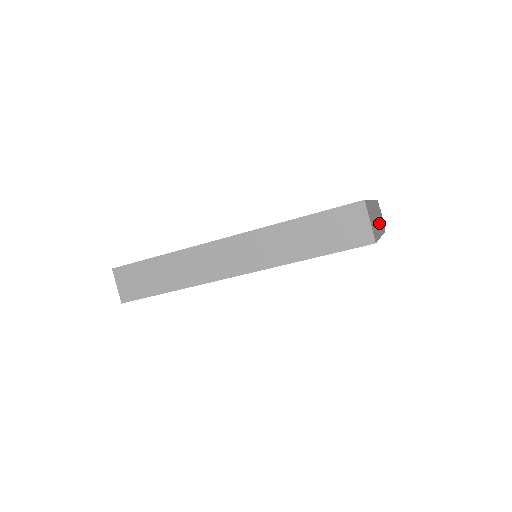
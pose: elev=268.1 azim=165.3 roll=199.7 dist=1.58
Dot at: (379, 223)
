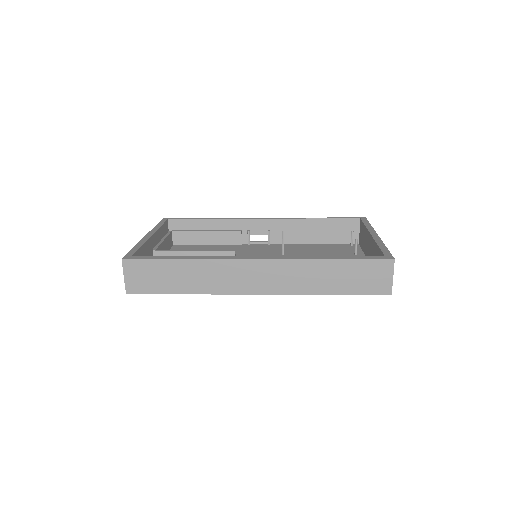
Dot at: occluded
